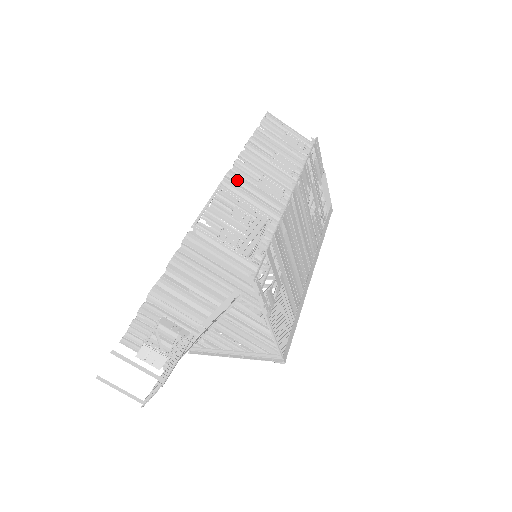
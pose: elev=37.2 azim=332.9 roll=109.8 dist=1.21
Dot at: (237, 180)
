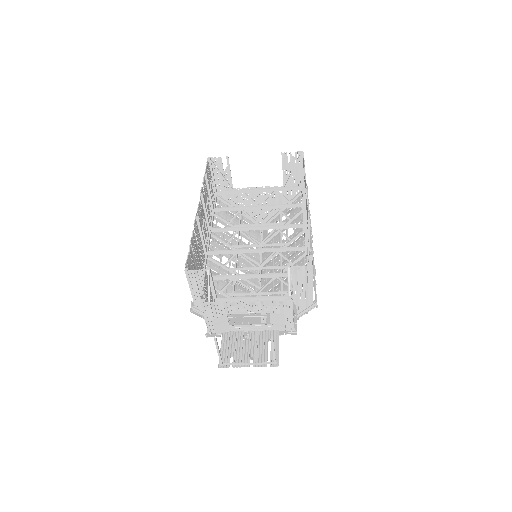
Dot at: occluded
